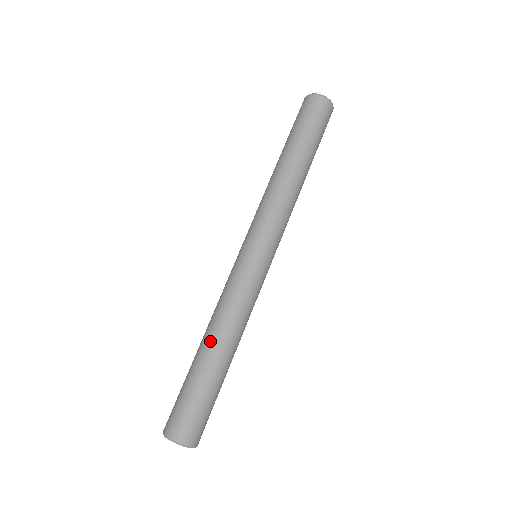
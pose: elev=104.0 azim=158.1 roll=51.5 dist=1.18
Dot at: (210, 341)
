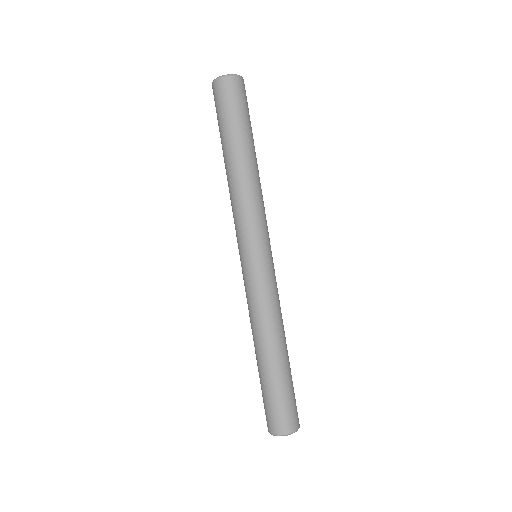
Dot at: occluded
